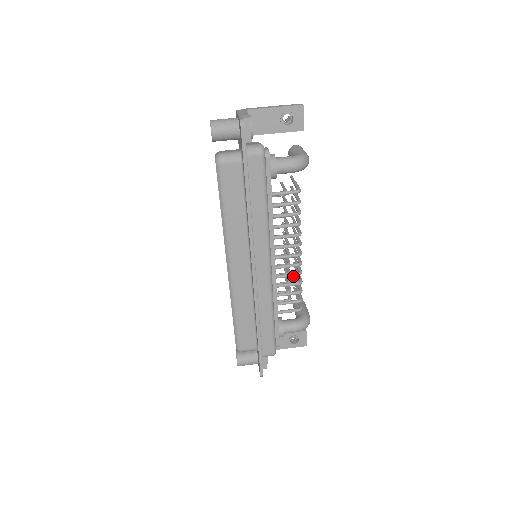
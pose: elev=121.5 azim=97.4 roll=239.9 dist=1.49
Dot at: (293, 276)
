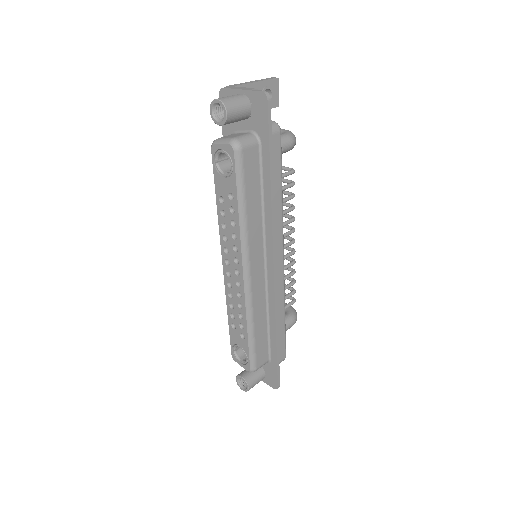
Dot at: (290, 266)
